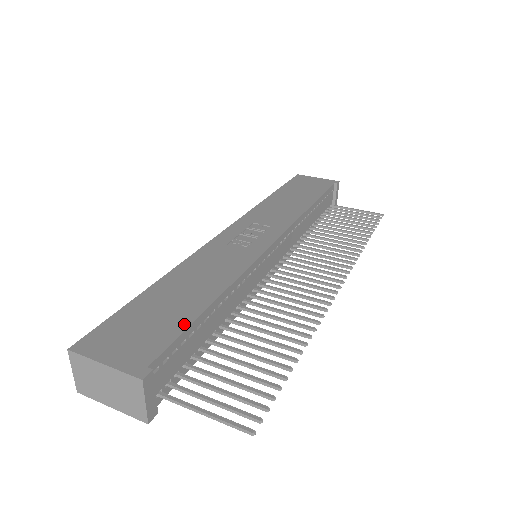
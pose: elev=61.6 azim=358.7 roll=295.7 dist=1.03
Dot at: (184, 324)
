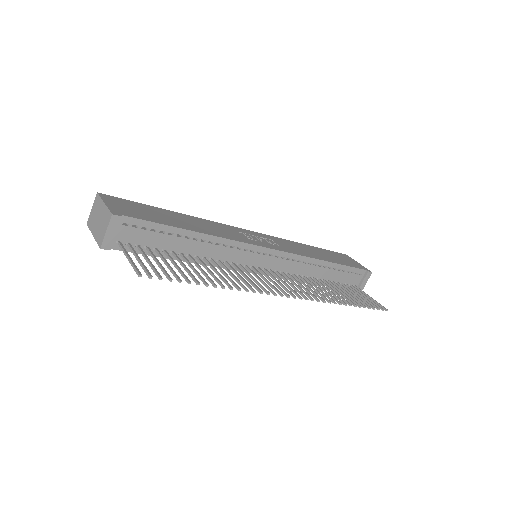
Dot at: (162, 222)
